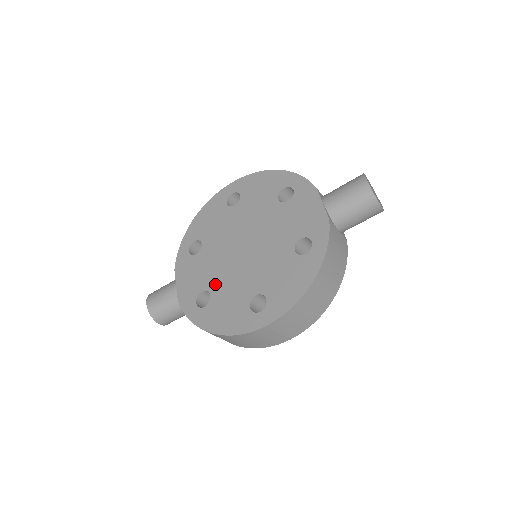
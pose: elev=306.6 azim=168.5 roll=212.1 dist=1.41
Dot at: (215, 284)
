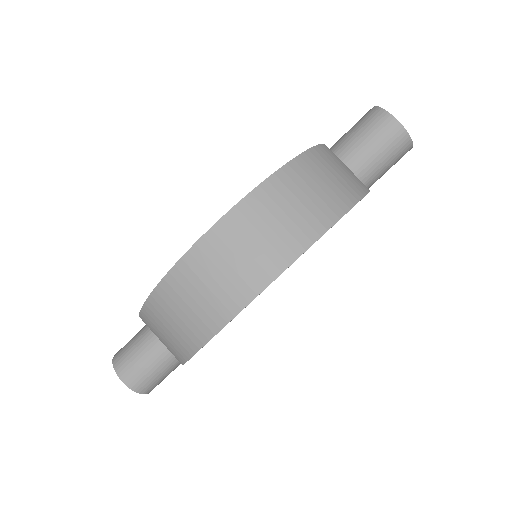
Dot at: occluded
